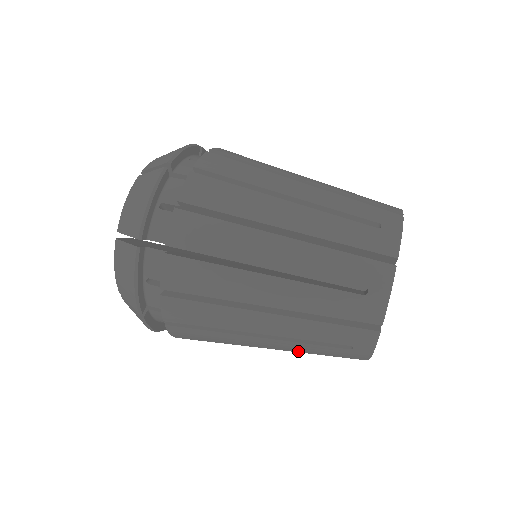
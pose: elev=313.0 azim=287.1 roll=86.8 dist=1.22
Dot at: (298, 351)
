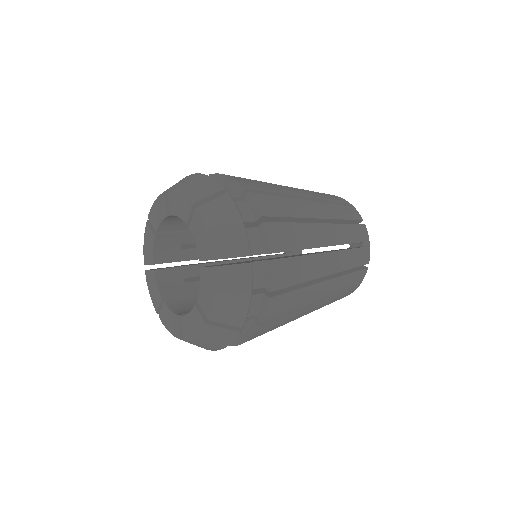
Dot at: (333, 219)
